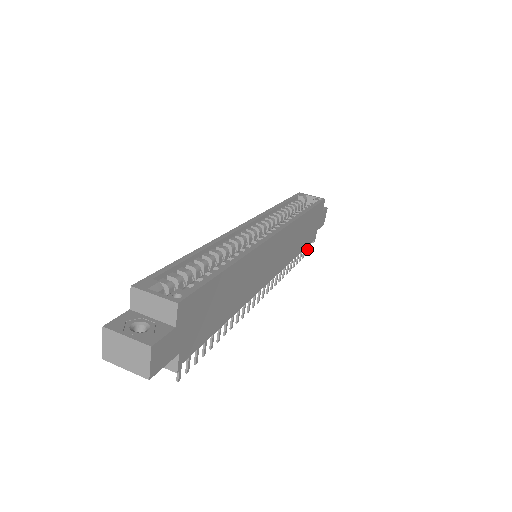
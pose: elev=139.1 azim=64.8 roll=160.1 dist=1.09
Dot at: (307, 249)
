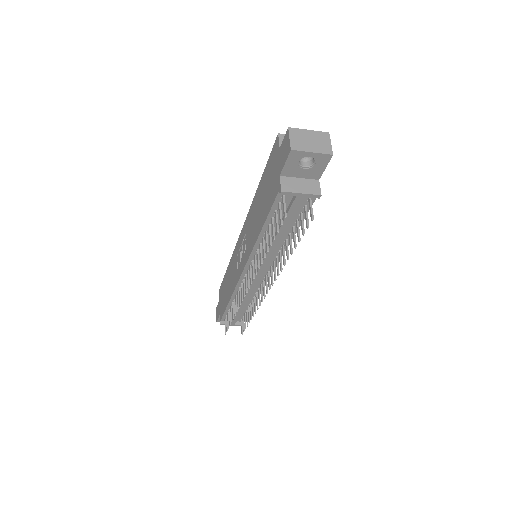
Dot at: (242, 328)
